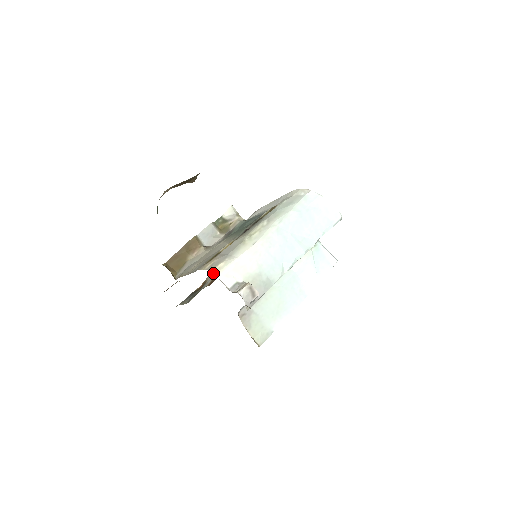
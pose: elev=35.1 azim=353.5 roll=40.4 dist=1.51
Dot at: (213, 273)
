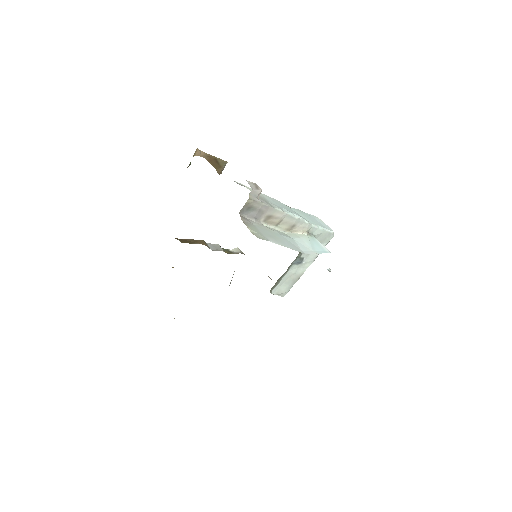
Dot at: occluded
